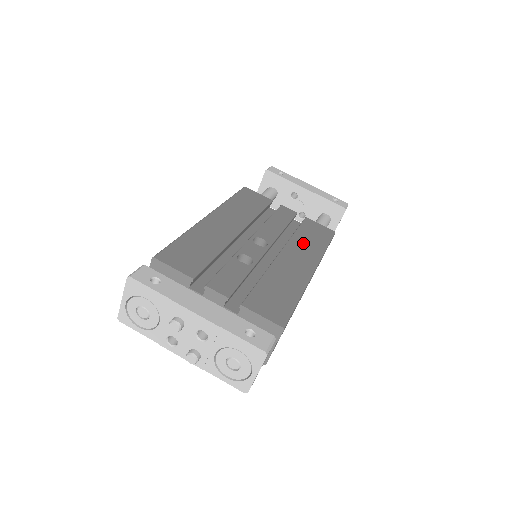
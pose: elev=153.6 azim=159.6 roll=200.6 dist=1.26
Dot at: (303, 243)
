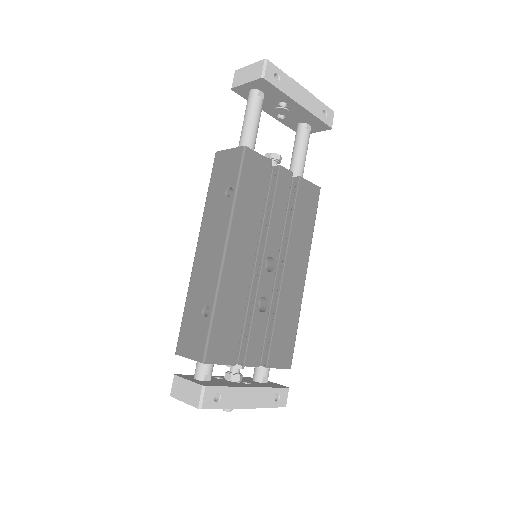
Dot at: (299, 236)
